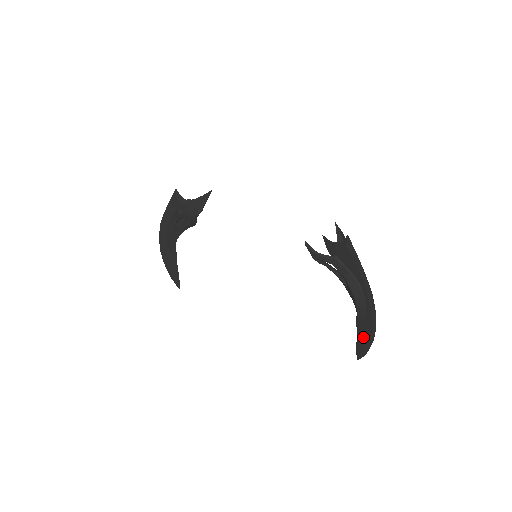
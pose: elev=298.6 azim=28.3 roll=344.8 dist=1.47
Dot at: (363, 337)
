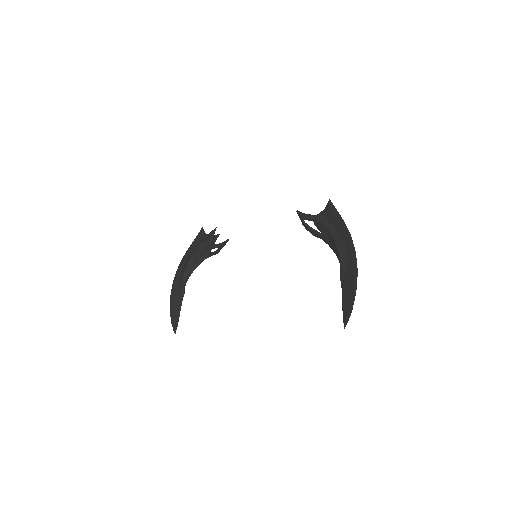
Dot at: (347, 290)
